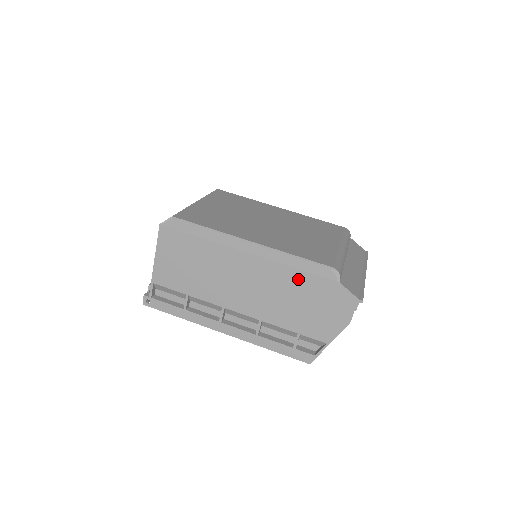
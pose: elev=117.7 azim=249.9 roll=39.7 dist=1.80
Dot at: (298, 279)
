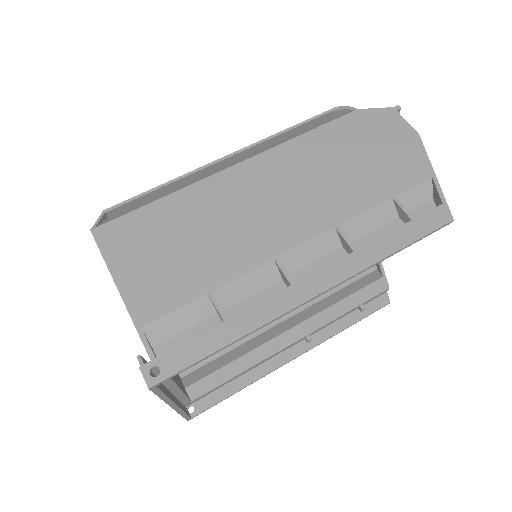
Dot at: (318, 142)
